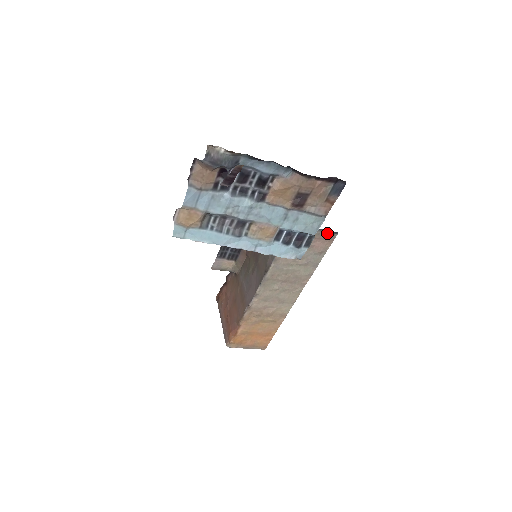
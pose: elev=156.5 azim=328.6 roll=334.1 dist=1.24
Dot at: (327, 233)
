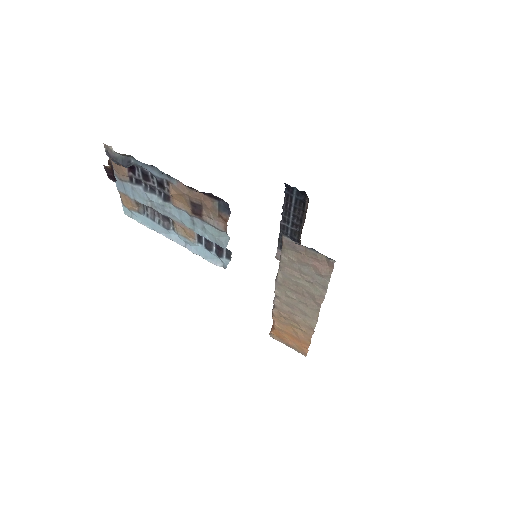
Dot at: (324, 256)
